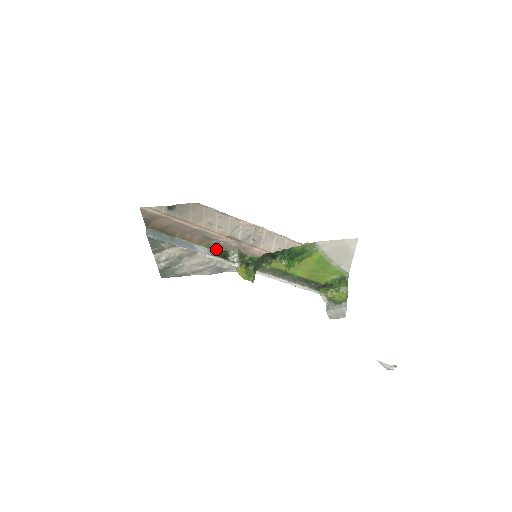
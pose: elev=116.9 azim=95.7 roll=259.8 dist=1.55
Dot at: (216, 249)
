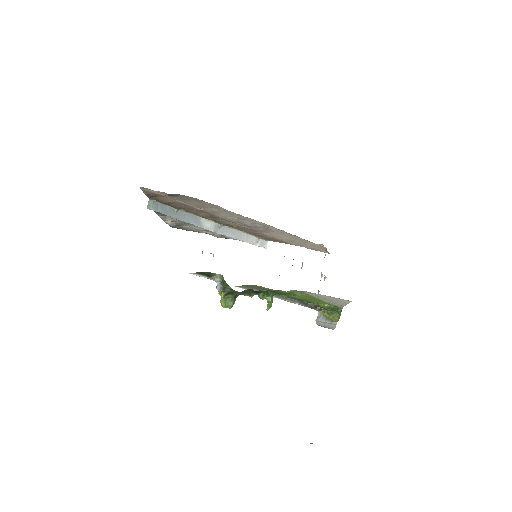
Dot at: (224, 224)
